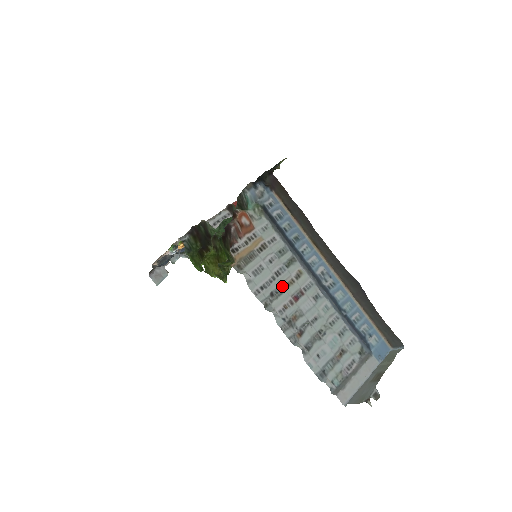
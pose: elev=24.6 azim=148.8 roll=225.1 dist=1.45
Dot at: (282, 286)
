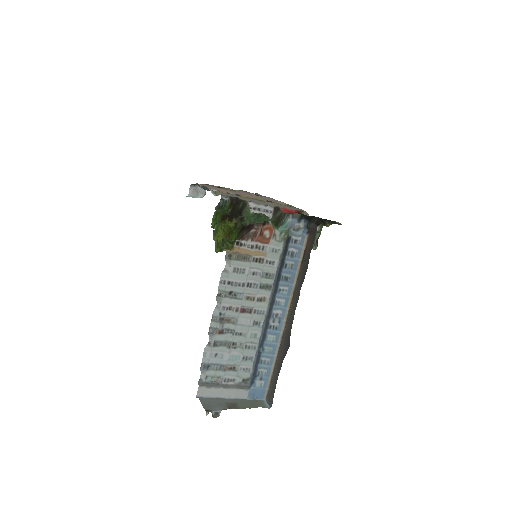
Dot at: (243, 295)
